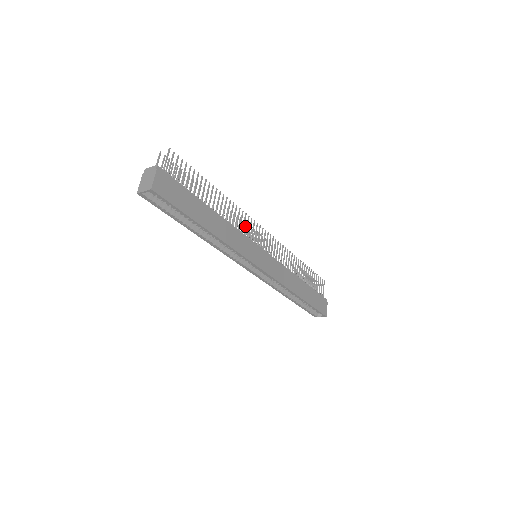
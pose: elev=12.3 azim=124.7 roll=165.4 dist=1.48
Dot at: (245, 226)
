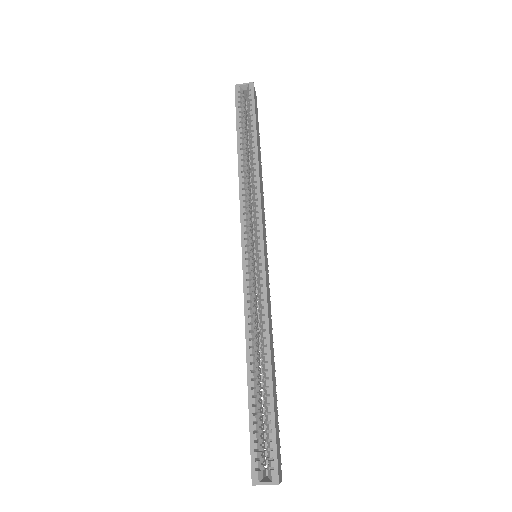
Dot at: occluded
